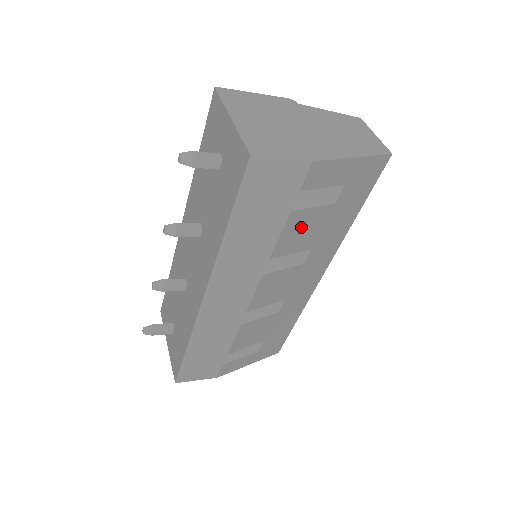
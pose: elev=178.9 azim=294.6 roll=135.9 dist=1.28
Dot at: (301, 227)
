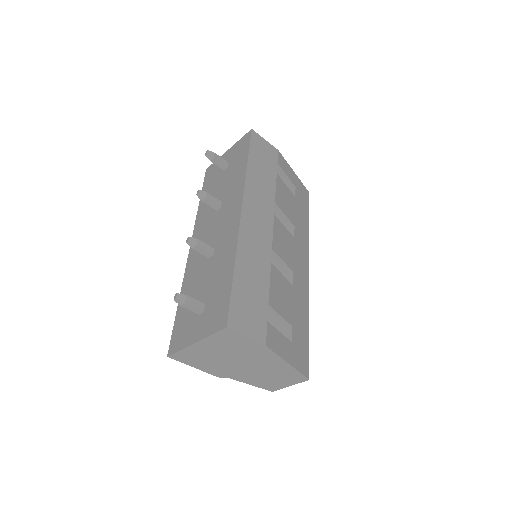
Dot at: (284, 195)
